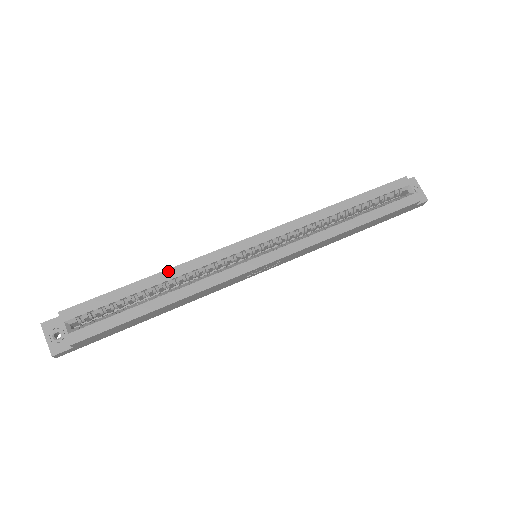
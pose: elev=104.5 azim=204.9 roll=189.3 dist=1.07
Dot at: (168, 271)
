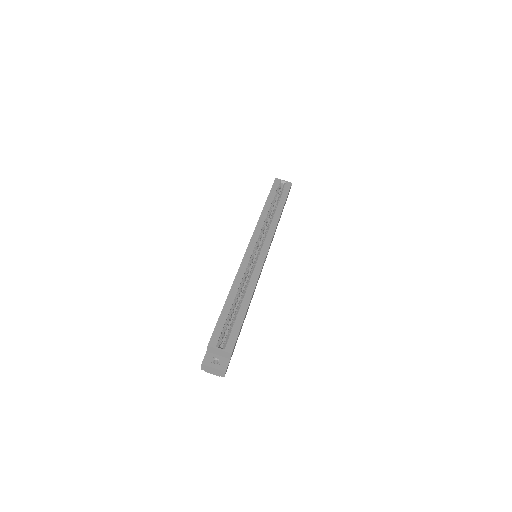
Dot at: (233, 287)
